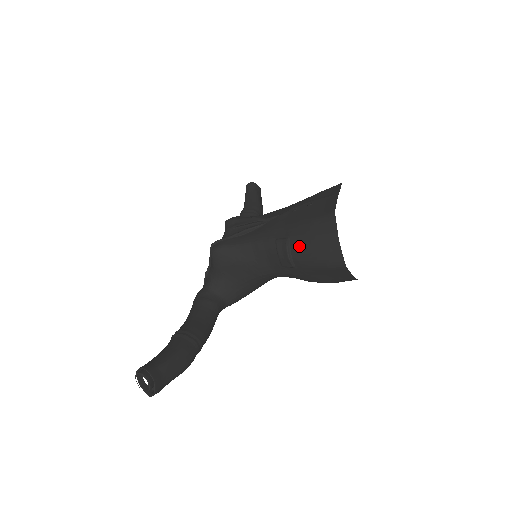
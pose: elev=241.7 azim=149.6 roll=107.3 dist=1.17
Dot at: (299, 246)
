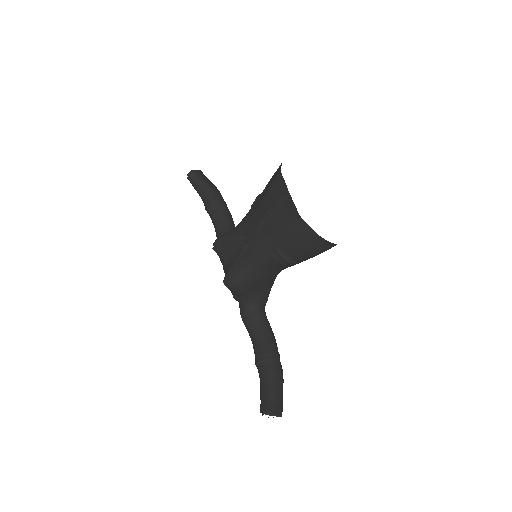
Dot at: (291, 252)
